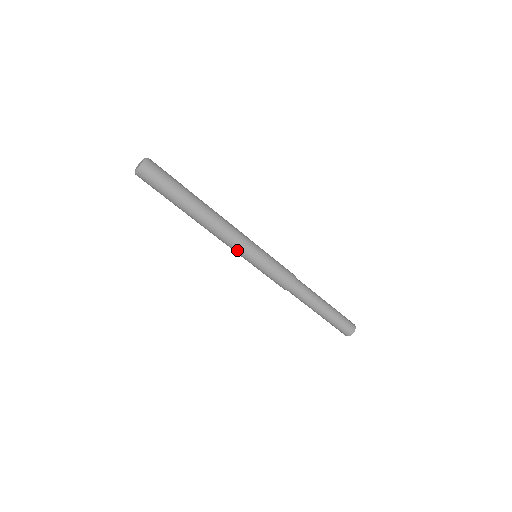
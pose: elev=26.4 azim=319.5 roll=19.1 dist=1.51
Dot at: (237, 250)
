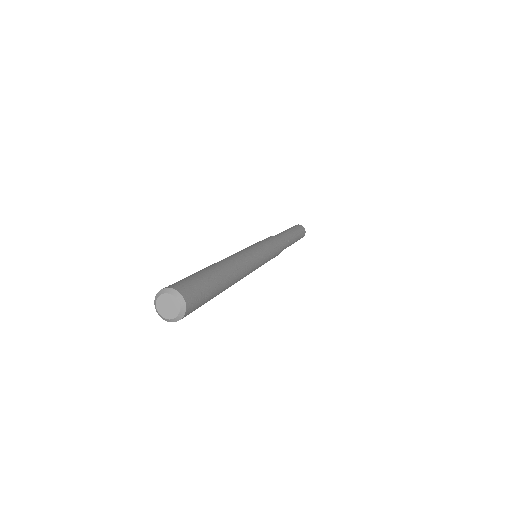
Dot at: occluded
